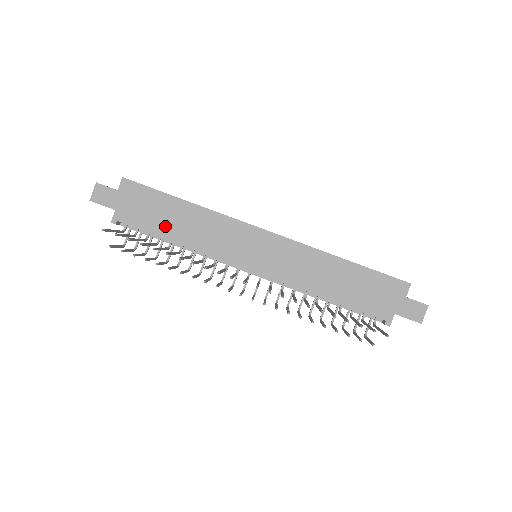
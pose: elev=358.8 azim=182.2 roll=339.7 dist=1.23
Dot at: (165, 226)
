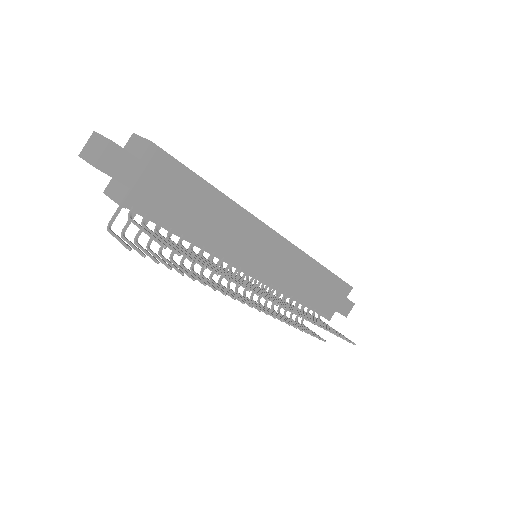
Dot at: (188, 219)
